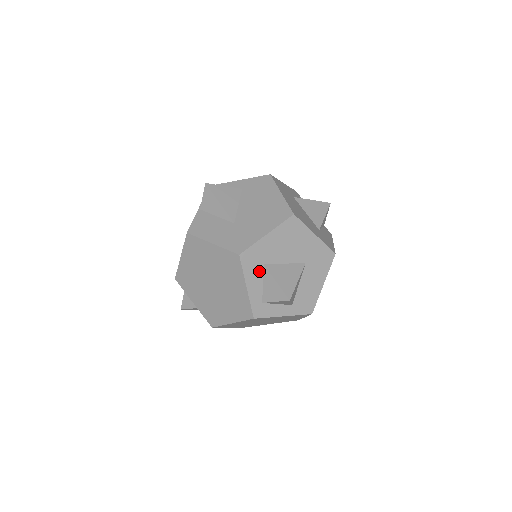
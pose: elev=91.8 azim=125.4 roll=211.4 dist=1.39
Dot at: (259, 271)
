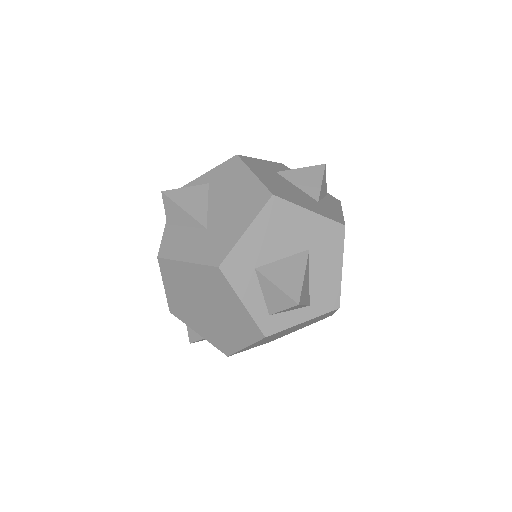
Dot at: (252, 278)
